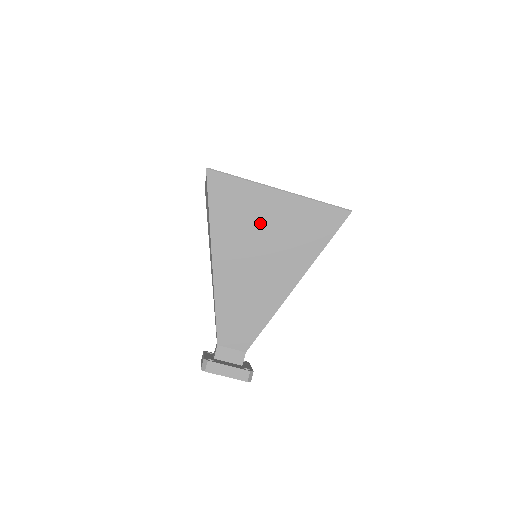
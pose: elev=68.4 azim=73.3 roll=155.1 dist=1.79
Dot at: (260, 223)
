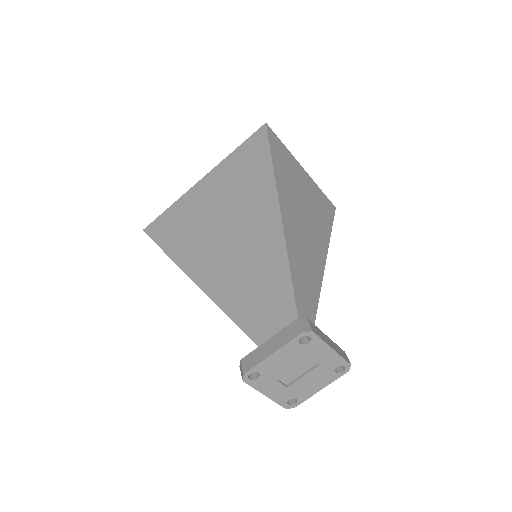
Dot at: (206, 212)
